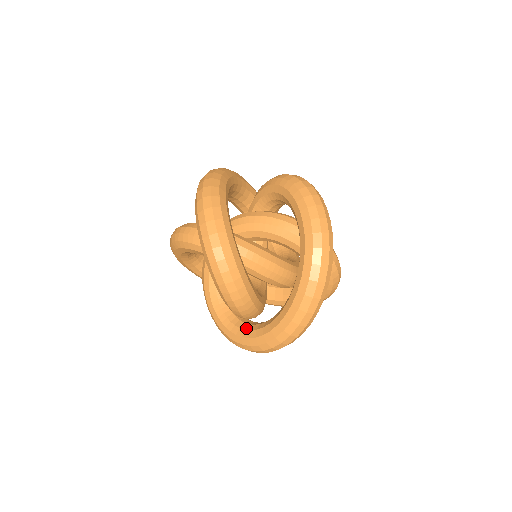
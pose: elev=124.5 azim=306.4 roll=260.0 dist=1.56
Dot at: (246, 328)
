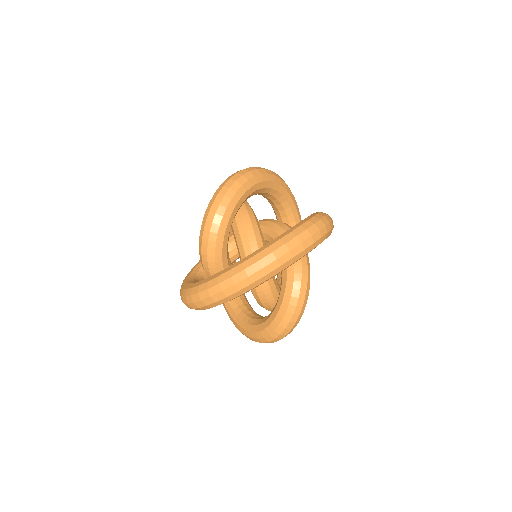
Dot at: occluded
